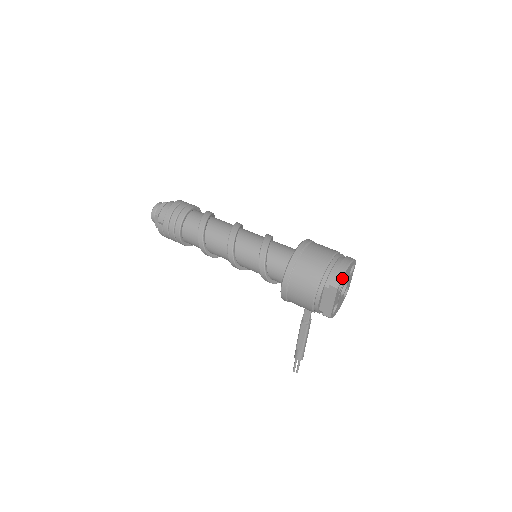
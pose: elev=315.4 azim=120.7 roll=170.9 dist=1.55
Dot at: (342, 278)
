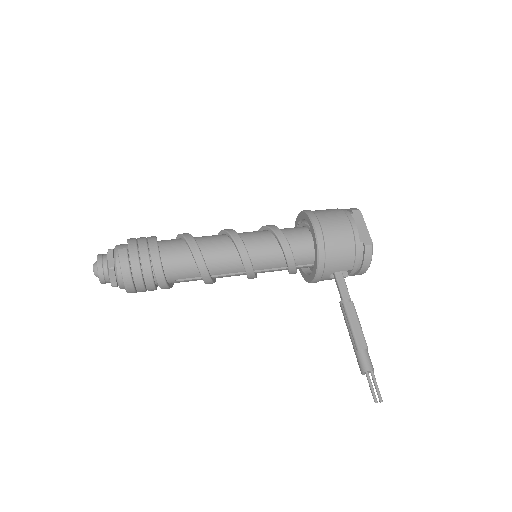
Dot at: occluded
